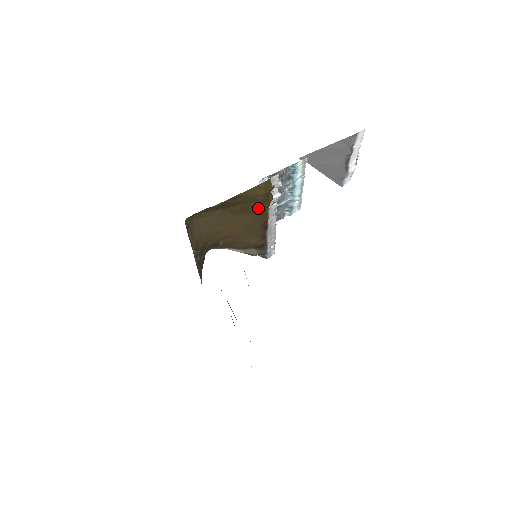
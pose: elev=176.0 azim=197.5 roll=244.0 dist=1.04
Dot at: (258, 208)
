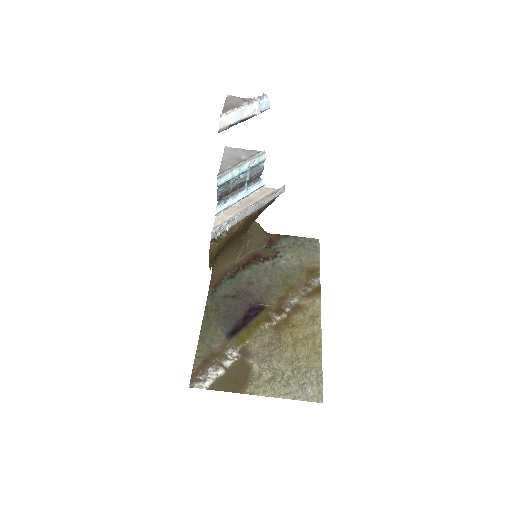
Dot at: (228, 241)
